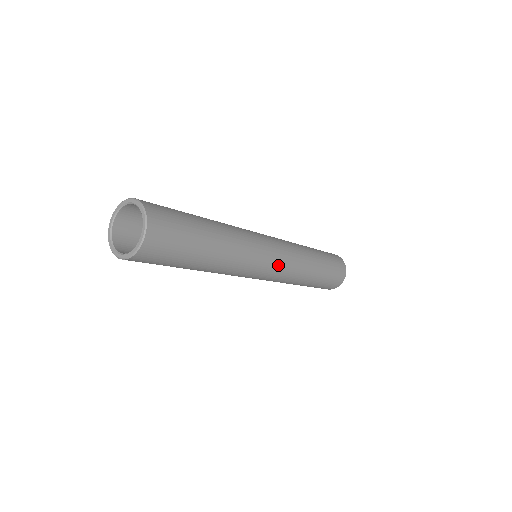
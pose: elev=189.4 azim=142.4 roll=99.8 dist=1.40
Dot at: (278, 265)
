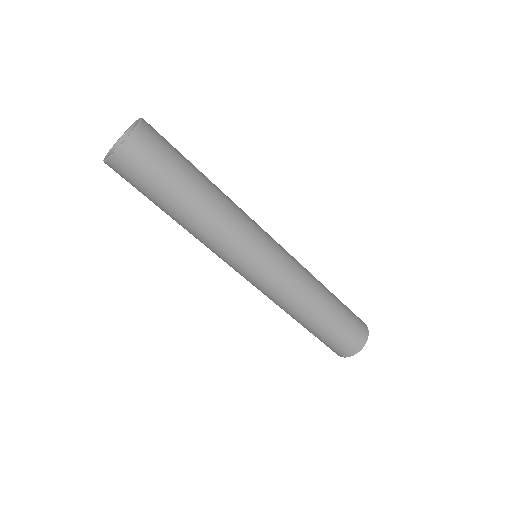
Dot at: (281, 249)
